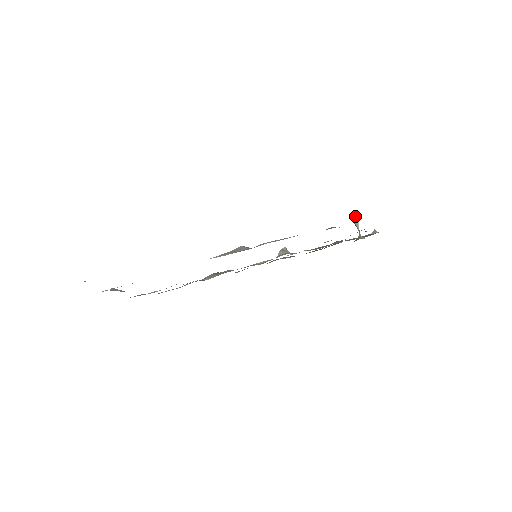
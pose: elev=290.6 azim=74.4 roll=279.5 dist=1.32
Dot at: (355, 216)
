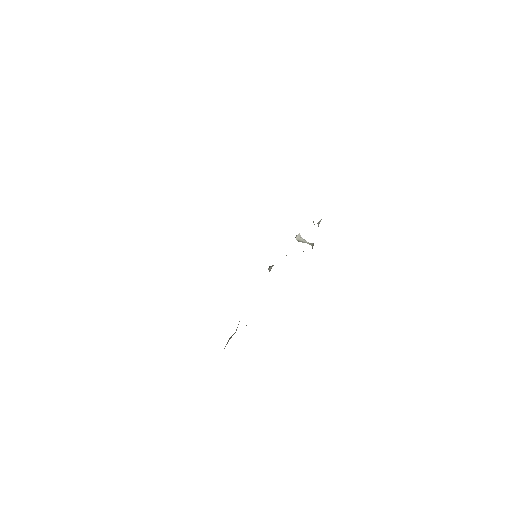
Dot at: (296, 236)
